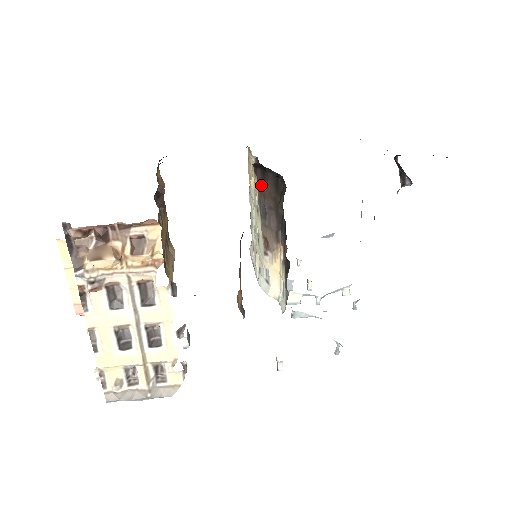
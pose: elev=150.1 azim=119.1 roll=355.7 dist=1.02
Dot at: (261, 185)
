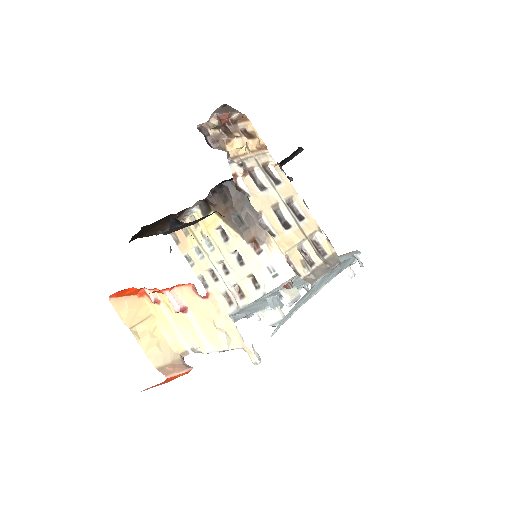
Dot at: (224, 204)
